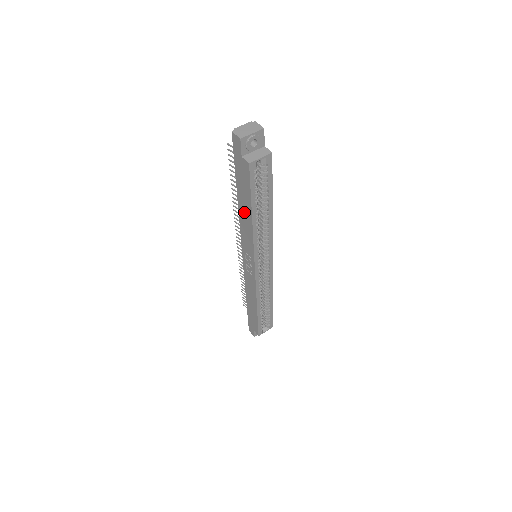
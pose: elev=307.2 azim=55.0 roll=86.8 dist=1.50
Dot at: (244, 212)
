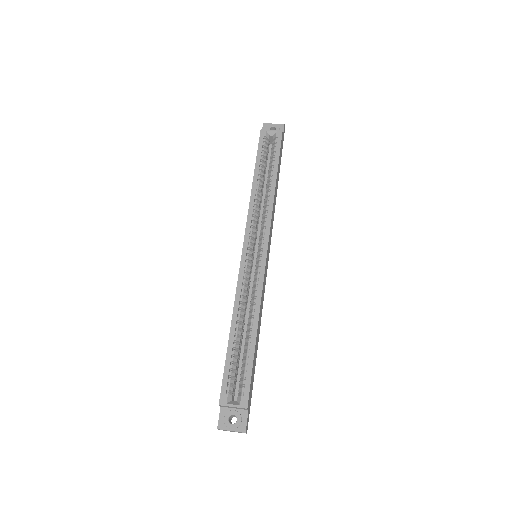
Dot at: occluded
